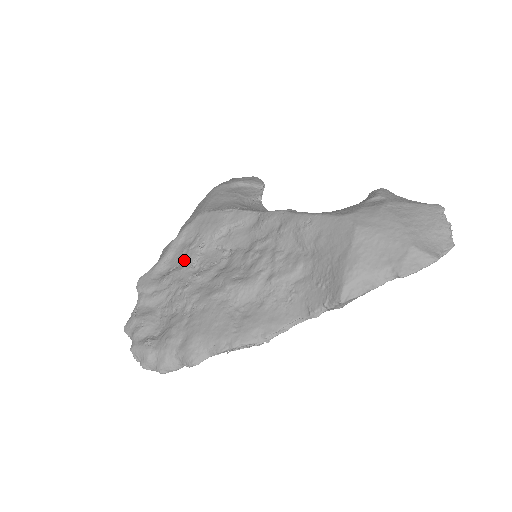
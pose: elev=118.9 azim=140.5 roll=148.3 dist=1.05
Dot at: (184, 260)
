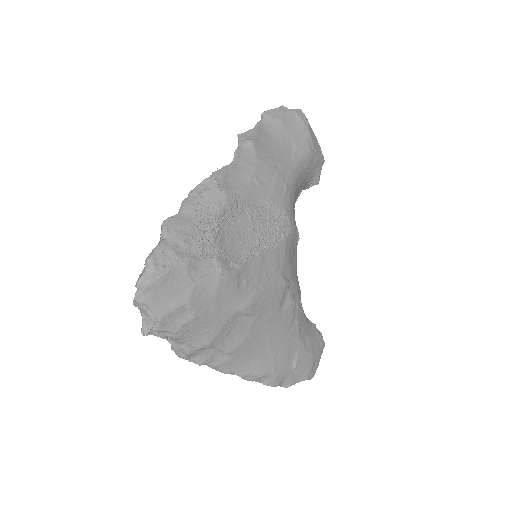
Dot at: occluded
